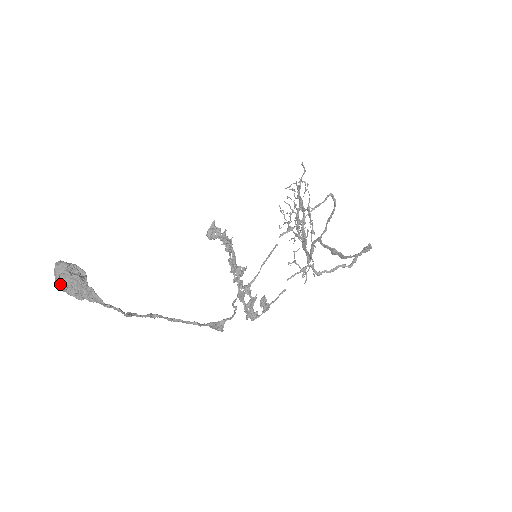
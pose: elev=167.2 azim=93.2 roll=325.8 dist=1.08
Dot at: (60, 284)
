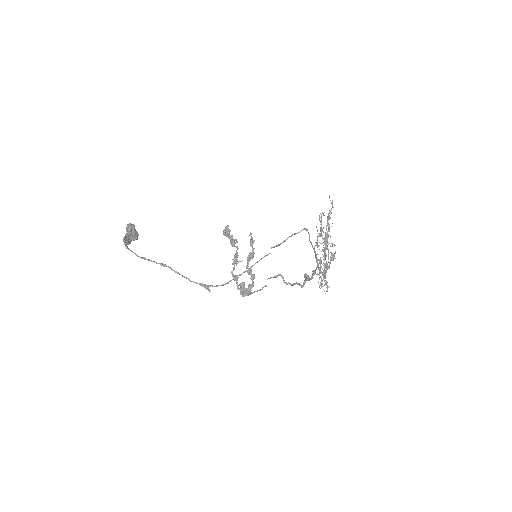
Dot at: occluded
